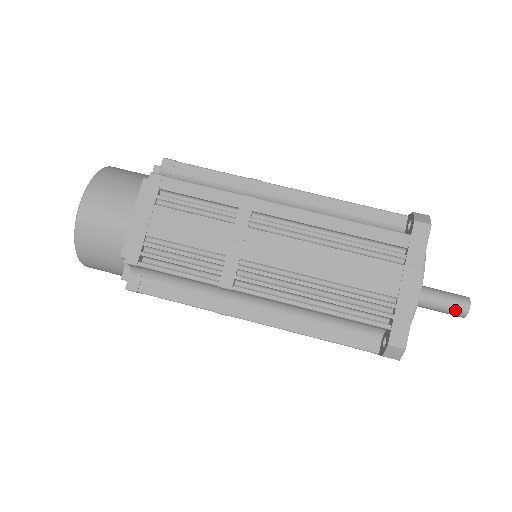
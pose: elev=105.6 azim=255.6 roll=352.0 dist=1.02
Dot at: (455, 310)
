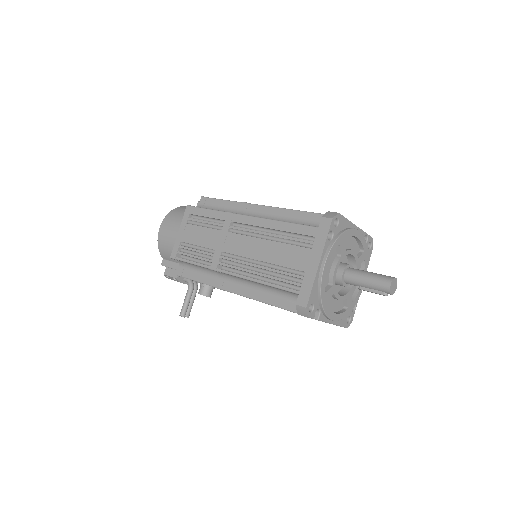
Dot at: (384, 276)
